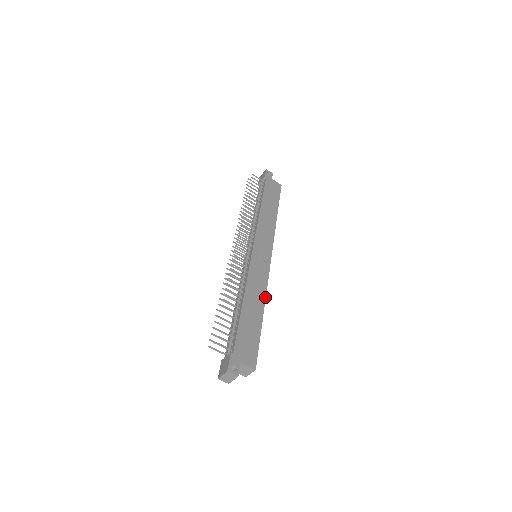
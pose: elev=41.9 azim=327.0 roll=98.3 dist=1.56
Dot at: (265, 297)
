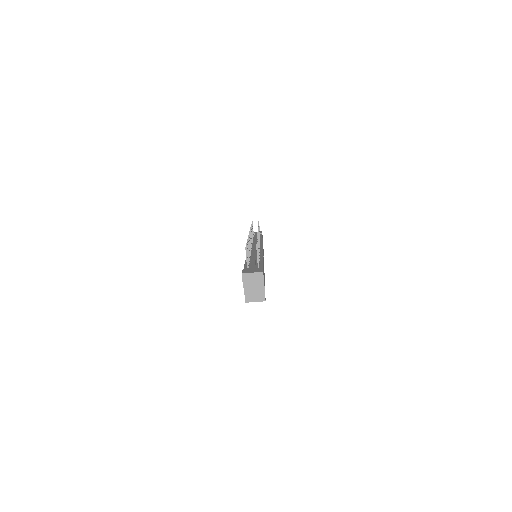
Dot at: occluded
